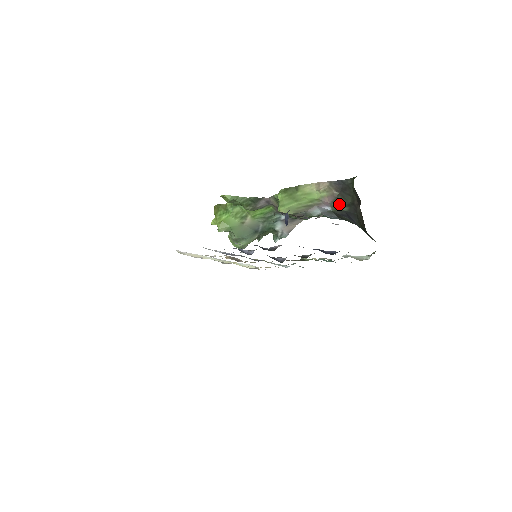
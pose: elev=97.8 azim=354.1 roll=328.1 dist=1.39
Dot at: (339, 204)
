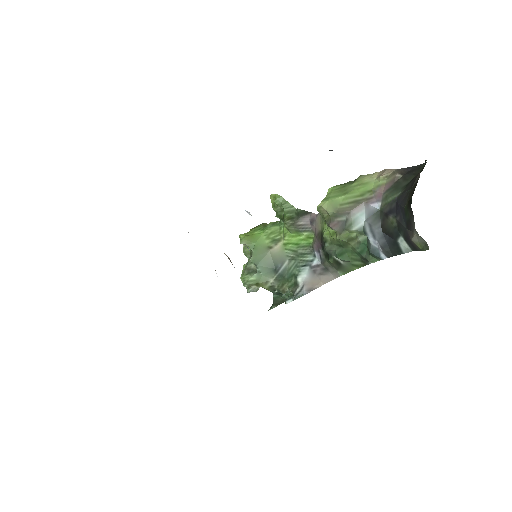
Dot at: (394, 190)
